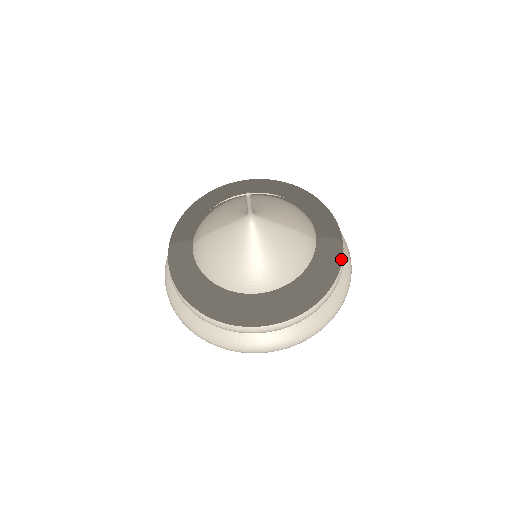
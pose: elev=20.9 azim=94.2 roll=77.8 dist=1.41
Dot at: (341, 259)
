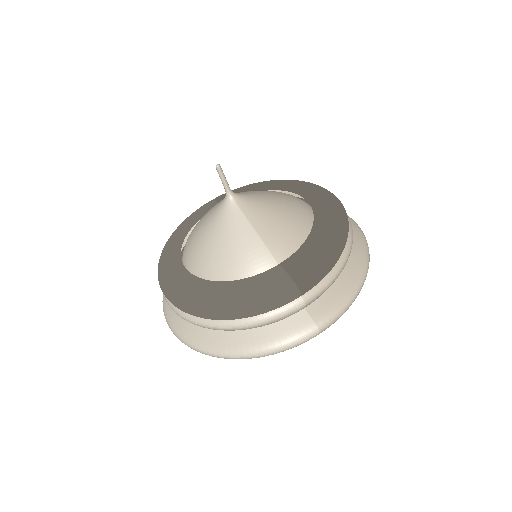
Dot at: (273, 302)
